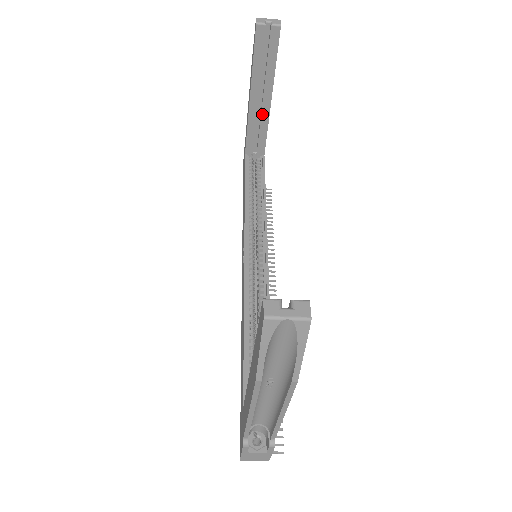
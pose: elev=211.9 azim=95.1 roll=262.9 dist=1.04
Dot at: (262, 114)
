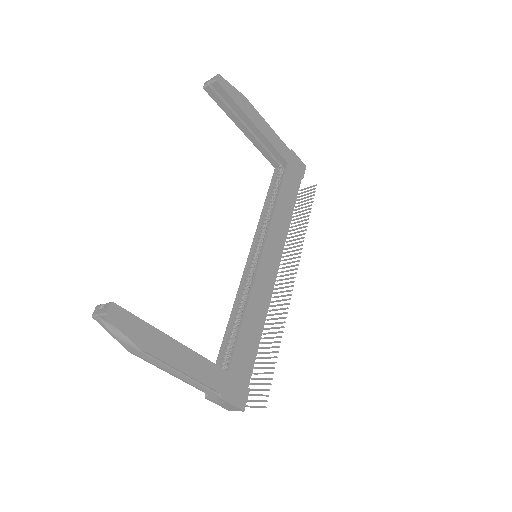
Dot at: (259, 137)
